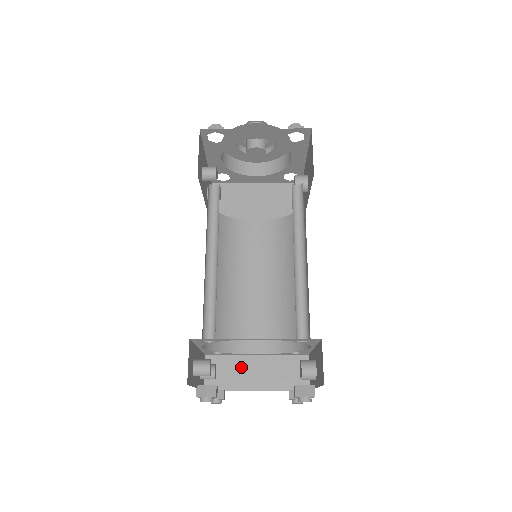
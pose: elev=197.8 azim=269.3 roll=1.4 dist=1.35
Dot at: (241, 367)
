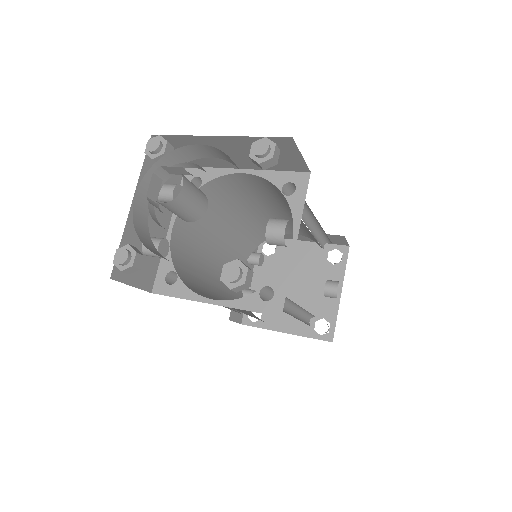
Dot at: occluded
